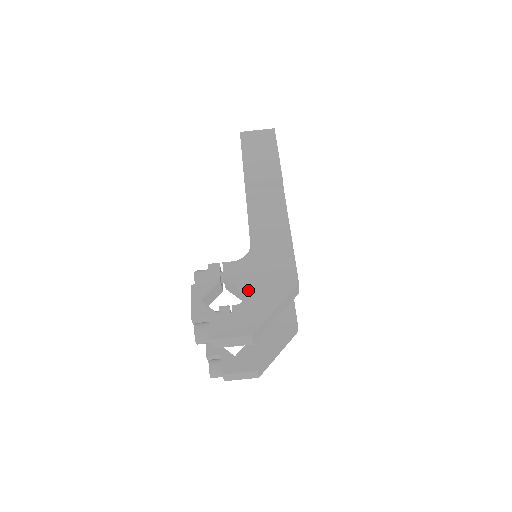
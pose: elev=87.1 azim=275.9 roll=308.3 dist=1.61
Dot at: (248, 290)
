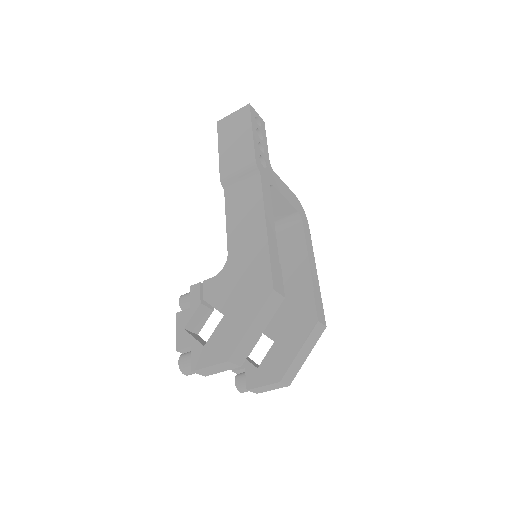
Dot at: (225, 308)
